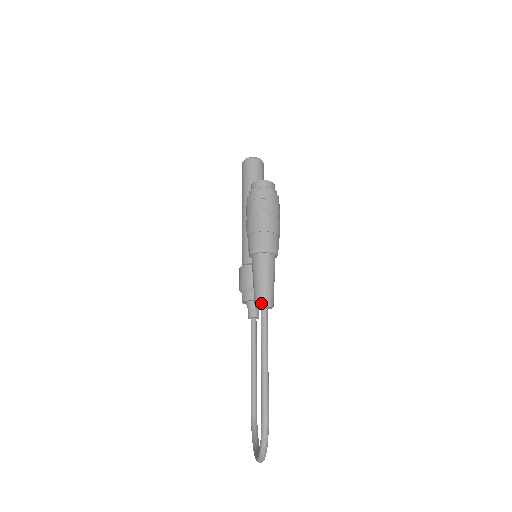
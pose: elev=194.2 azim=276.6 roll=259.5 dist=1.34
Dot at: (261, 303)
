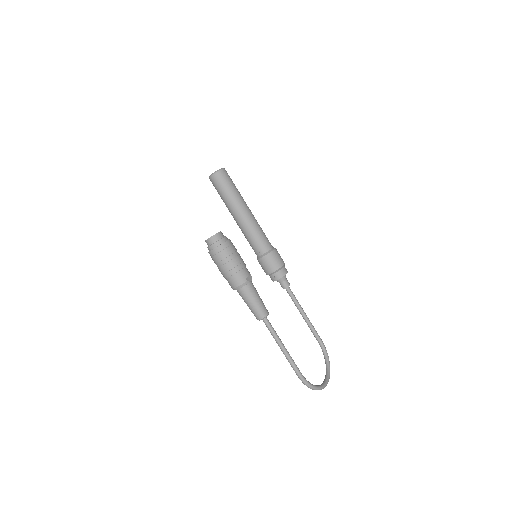
Dot at: (258, 319)
